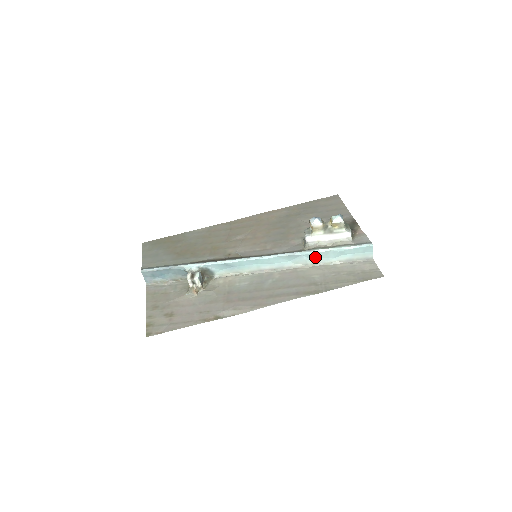
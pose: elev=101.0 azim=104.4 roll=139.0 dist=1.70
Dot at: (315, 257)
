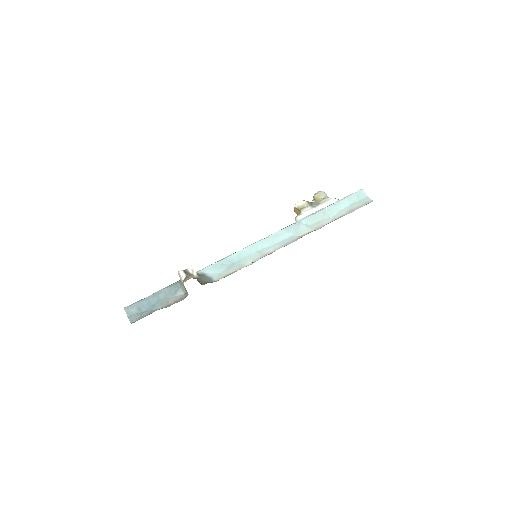
Dot at: (315, 221)
